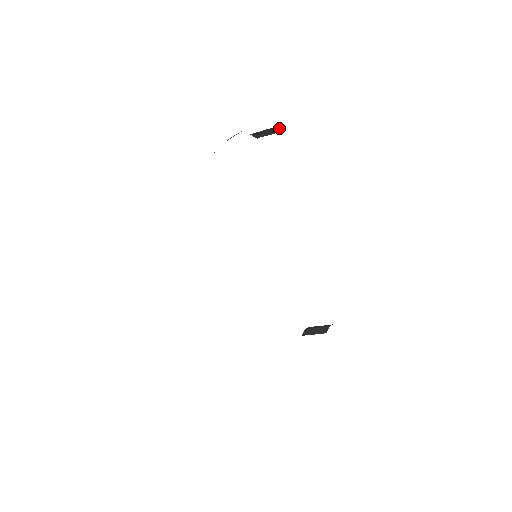
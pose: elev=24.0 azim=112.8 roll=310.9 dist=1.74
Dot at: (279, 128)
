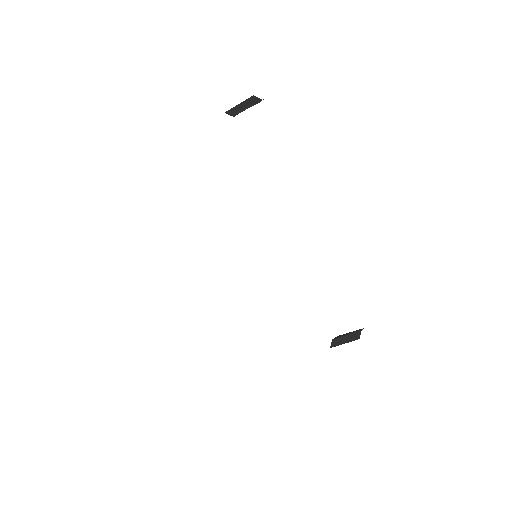
Dot at: (257, 97)
